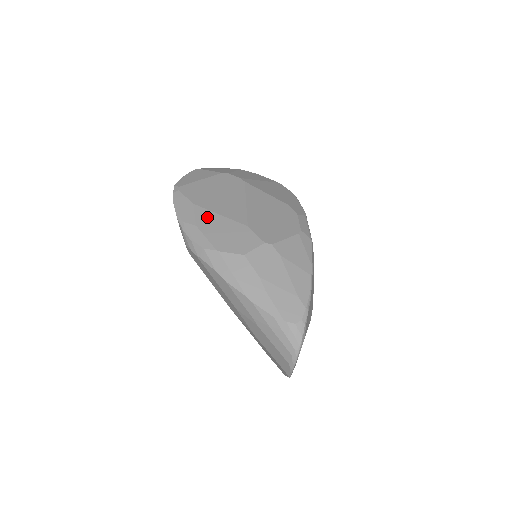
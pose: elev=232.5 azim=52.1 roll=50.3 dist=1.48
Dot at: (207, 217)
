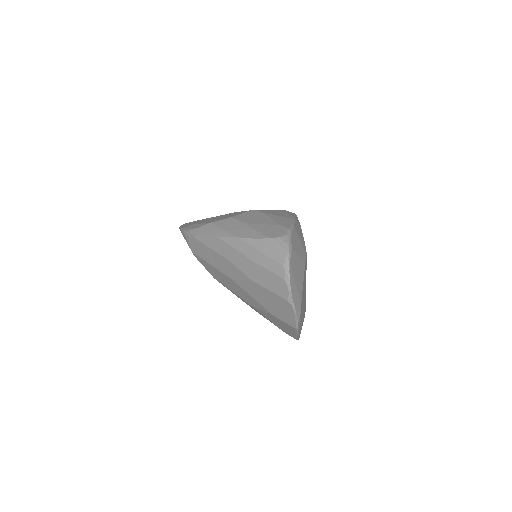
Dot at: (204, 220)
